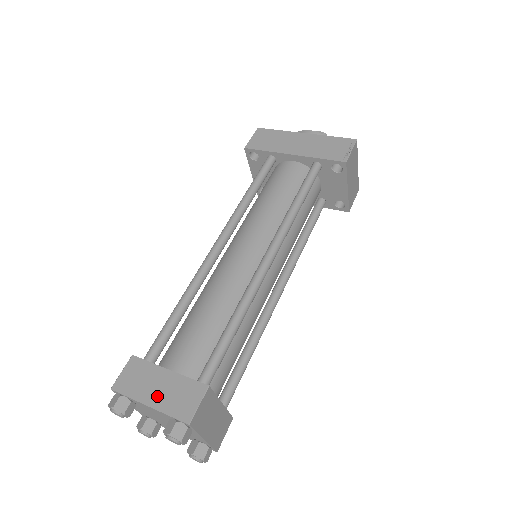
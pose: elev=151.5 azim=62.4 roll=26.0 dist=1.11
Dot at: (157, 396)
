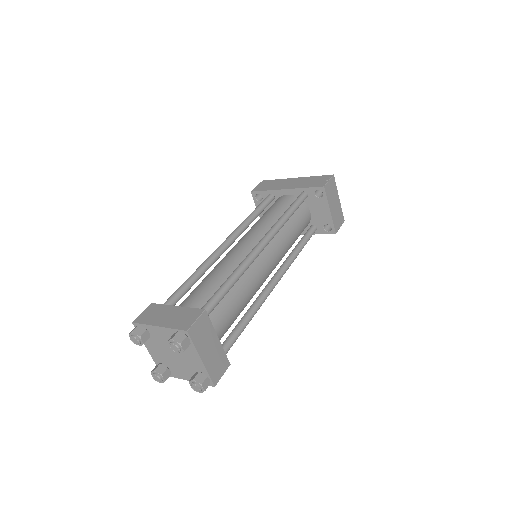
Dot at: (166, 320)
